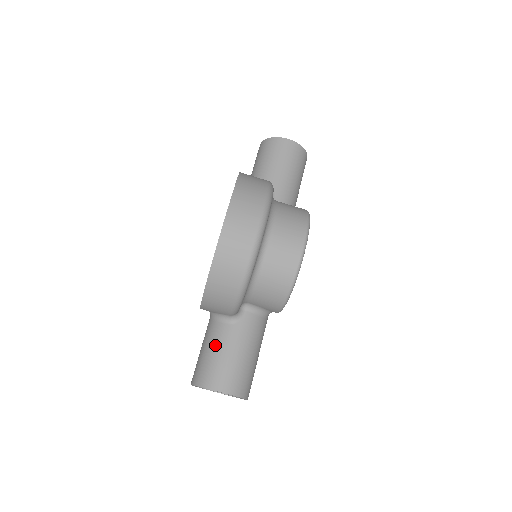
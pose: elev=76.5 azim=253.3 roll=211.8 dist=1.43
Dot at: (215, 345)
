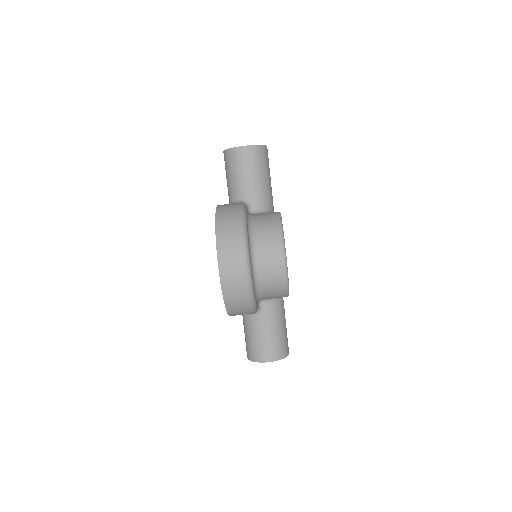
Dot at: (252, 333)
